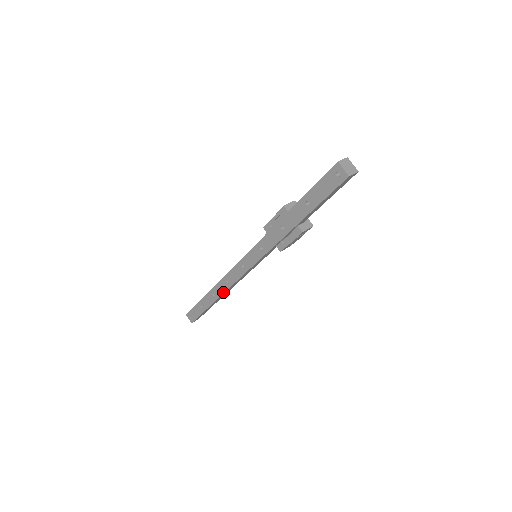
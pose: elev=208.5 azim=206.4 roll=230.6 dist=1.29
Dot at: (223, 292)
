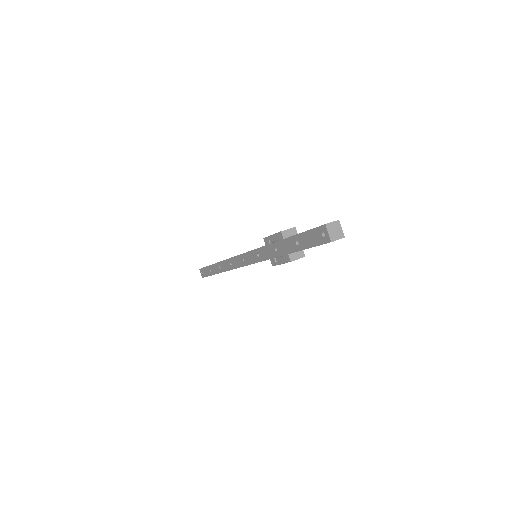
Dot at: (227, 270)
